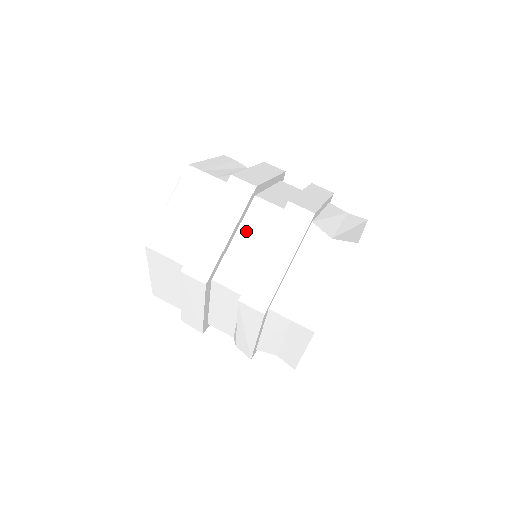
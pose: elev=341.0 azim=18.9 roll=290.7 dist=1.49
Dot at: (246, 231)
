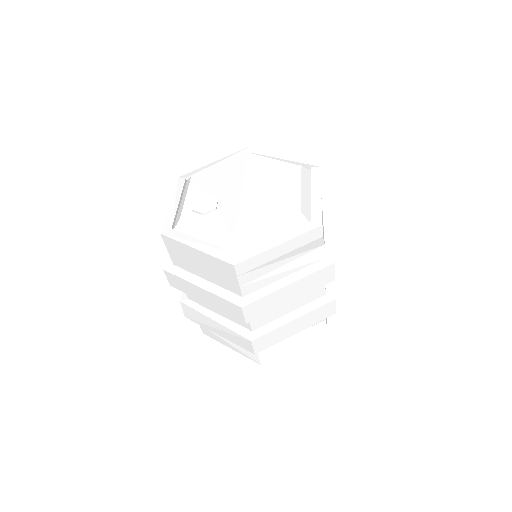
Dot at: occluded
